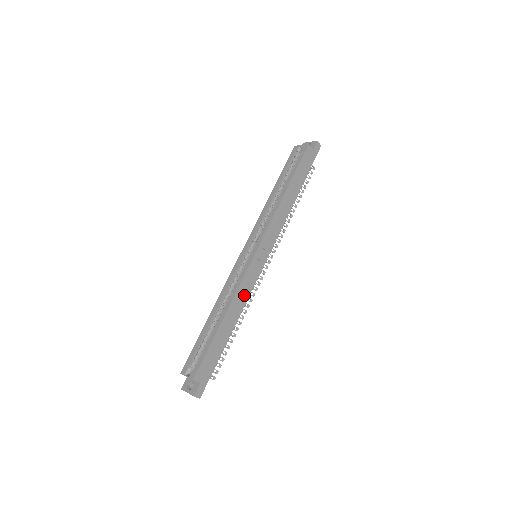
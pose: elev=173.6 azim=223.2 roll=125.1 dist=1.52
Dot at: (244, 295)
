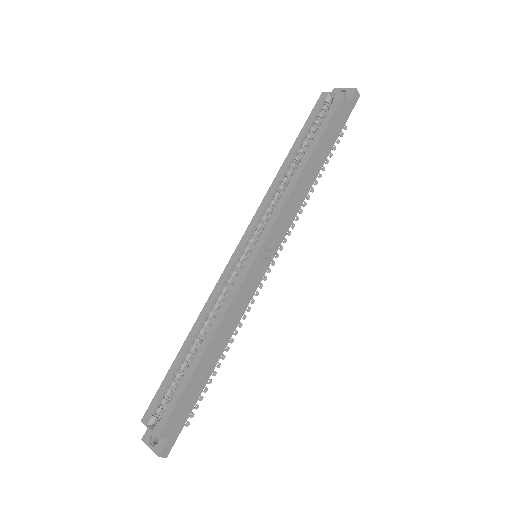
Dot at: (236, 315)
